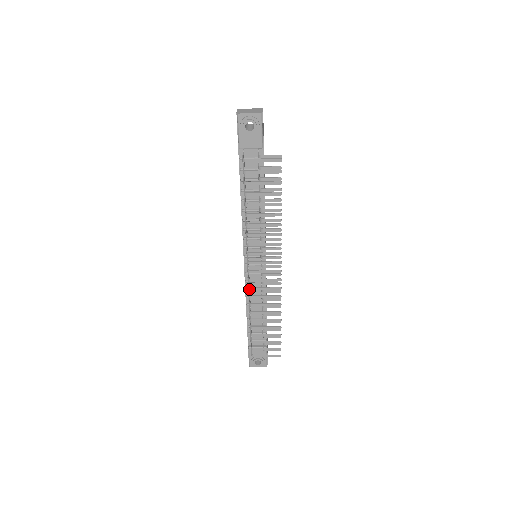
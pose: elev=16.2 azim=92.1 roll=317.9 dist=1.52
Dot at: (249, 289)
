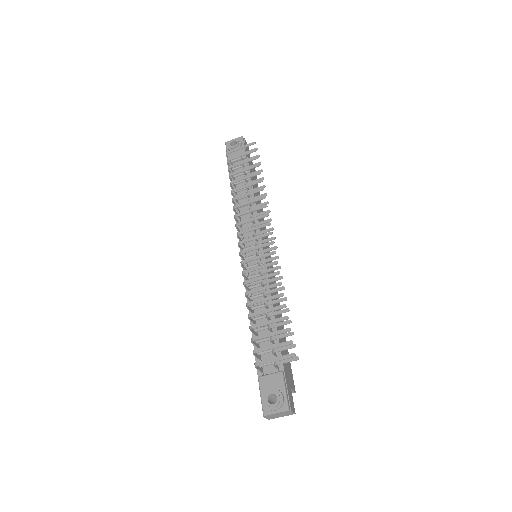
Dot at: (241, 263)
